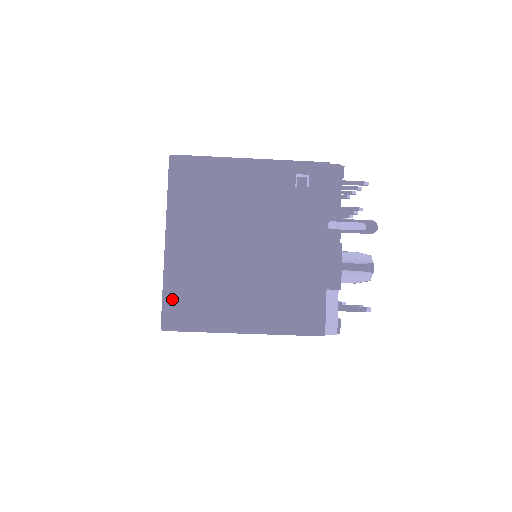
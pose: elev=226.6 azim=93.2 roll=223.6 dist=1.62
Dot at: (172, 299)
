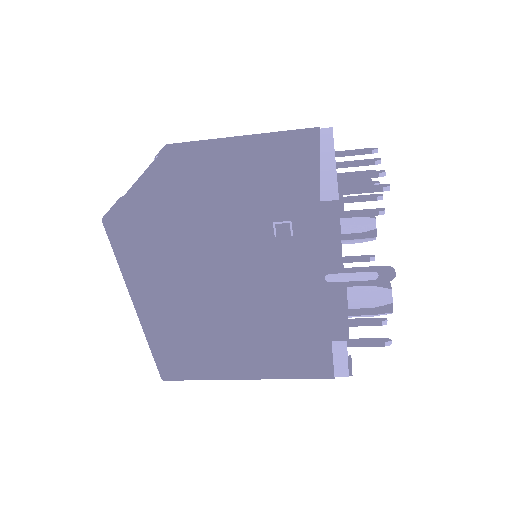
Dot at: (162, 358)
